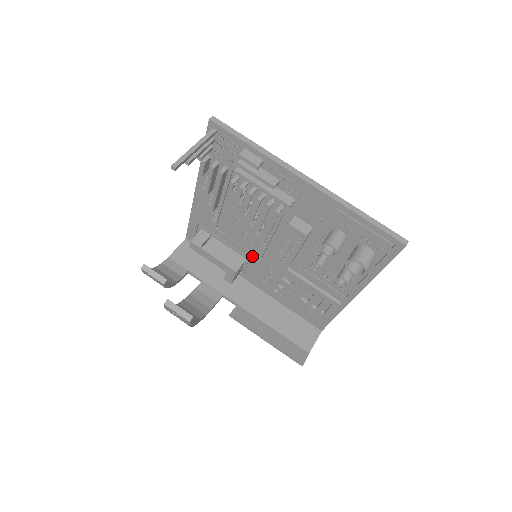
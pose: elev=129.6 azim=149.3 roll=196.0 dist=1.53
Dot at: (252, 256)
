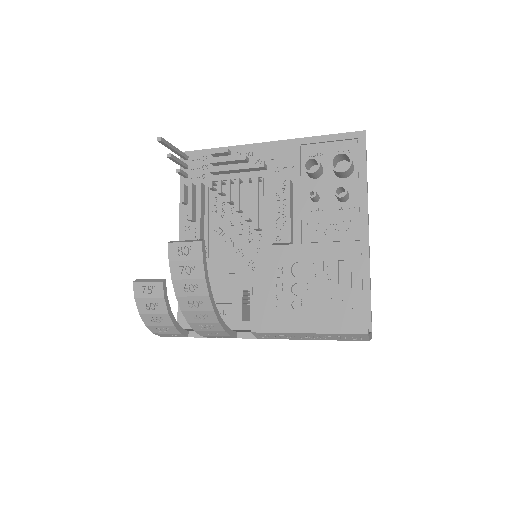
Dot at: (254, 279)
